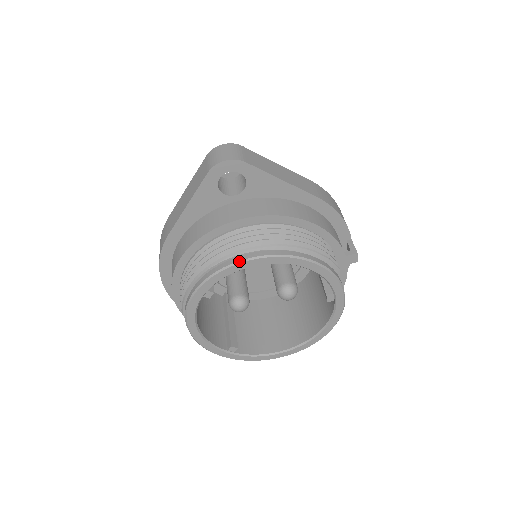
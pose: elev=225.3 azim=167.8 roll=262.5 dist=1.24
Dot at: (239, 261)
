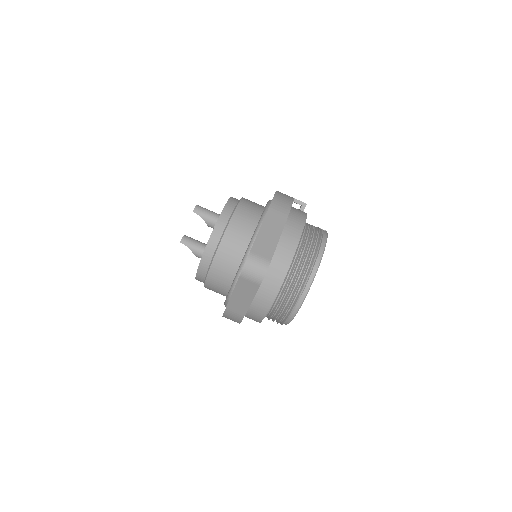
Dot at: (307, 292)
